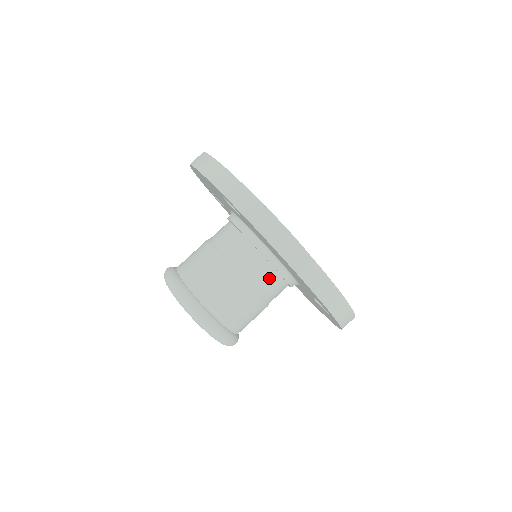
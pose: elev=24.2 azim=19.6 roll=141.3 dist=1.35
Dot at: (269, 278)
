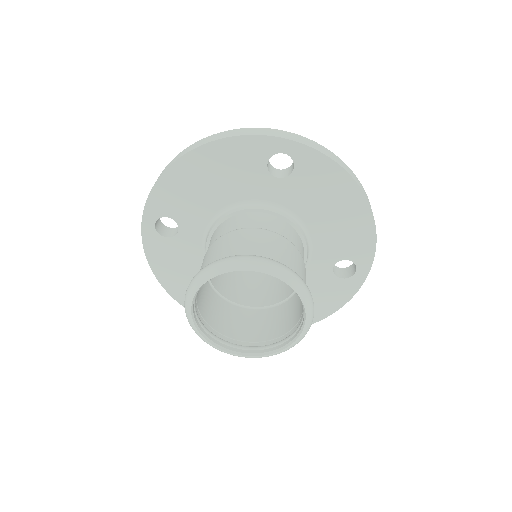
Dot at: (243, 219)
